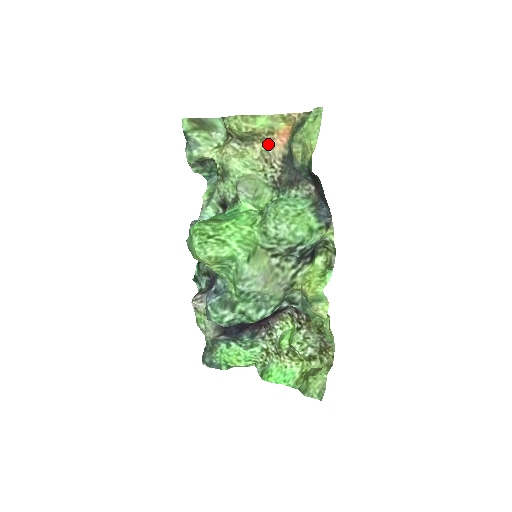
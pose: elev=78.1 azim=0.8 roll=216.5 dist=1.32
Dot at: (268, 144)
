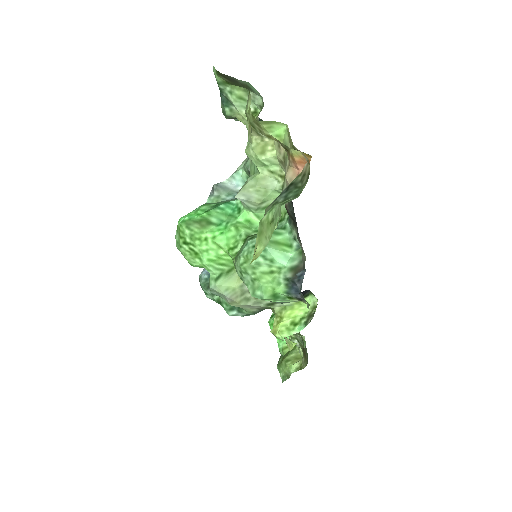
Dot at: occluded
